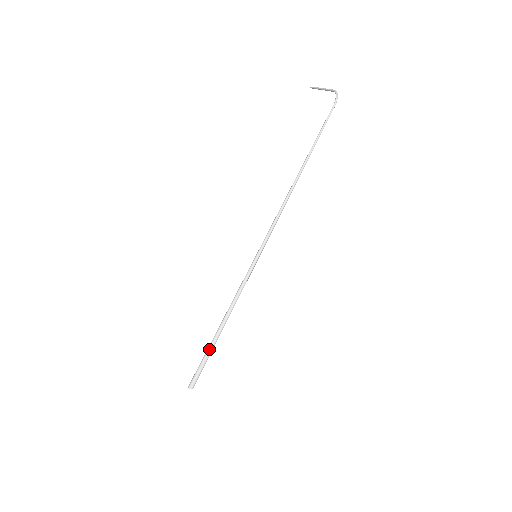
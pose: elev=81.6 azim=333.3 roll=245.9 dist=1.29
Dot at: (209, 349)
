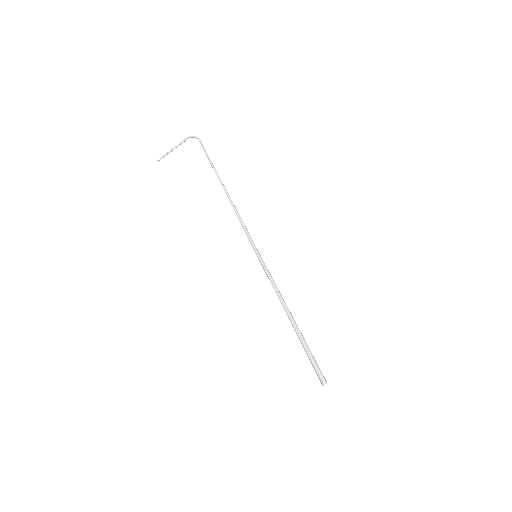
Dot at: (303, 341)
